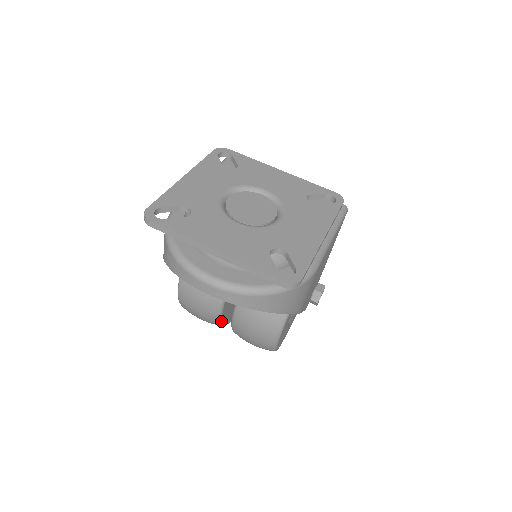
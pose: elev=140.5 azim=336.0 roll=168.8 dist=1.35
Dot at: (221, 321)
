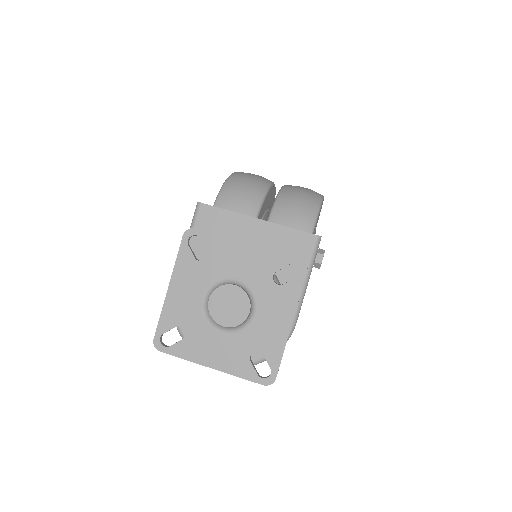
Dot at: occluded
